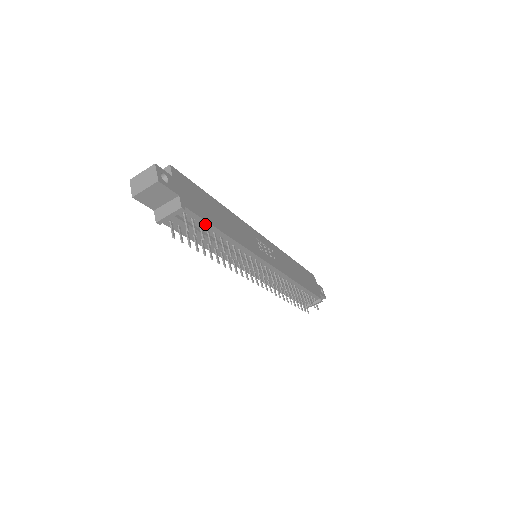
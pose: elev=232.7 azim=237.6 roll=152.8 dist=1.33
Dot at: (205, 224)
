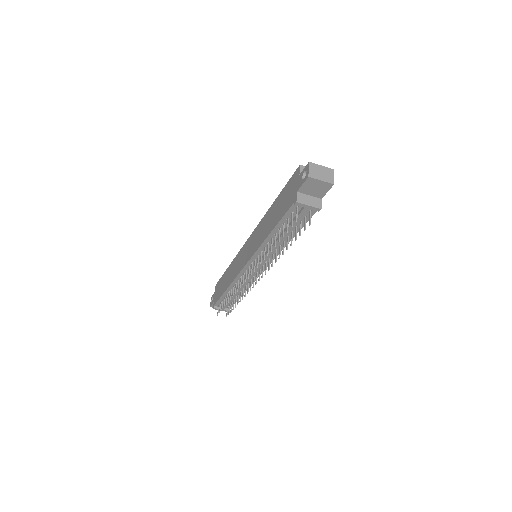
Dot at: (301, 224)
